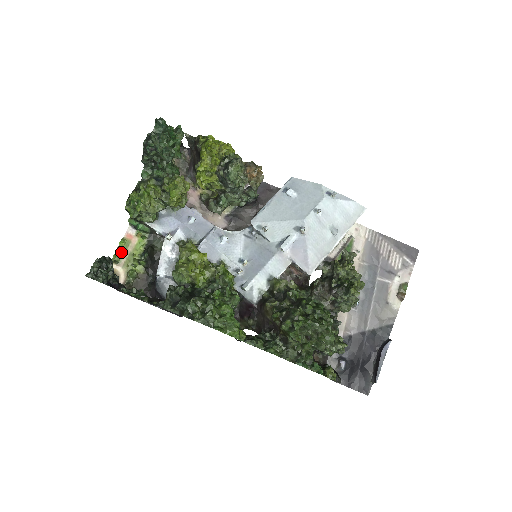
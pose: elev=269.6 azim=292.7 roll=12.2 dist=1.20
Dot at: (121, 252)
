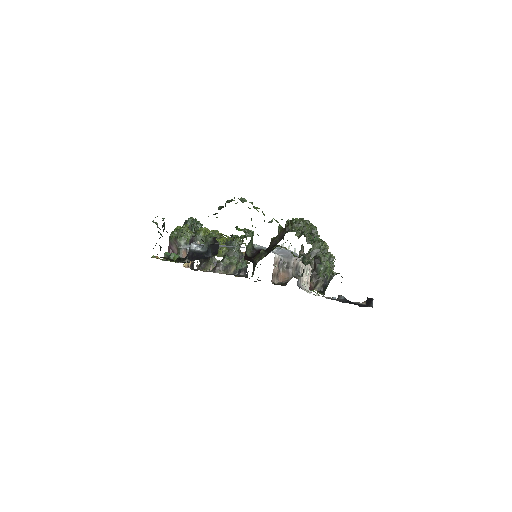
Dot at: (158, 258)
